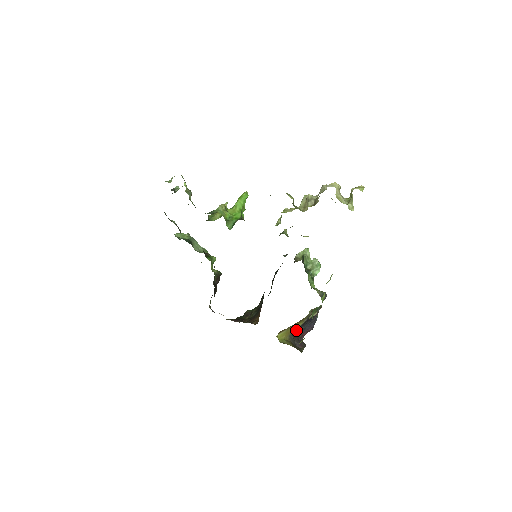
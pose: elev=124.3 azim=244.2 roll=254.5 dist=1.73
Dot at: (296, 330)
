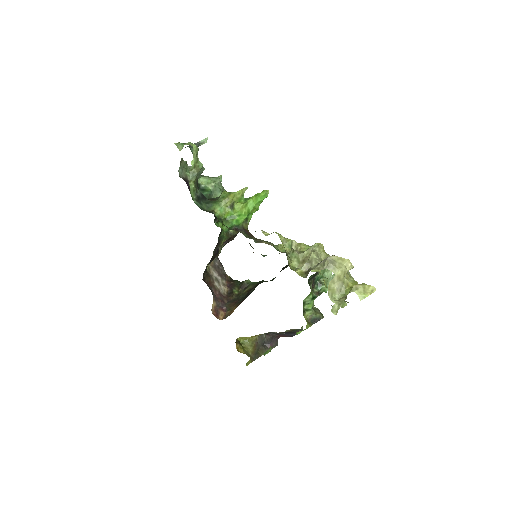
Dot at: (272, 332)
